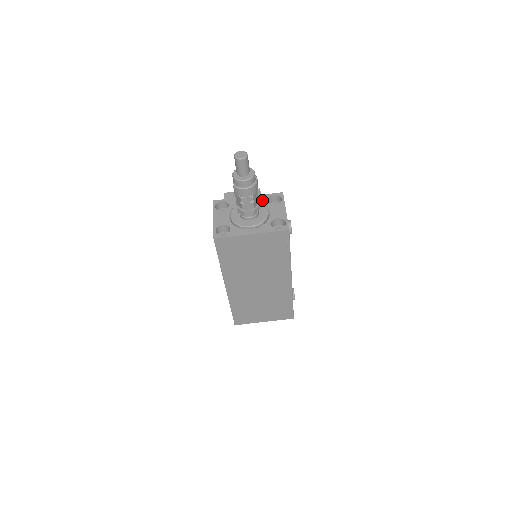
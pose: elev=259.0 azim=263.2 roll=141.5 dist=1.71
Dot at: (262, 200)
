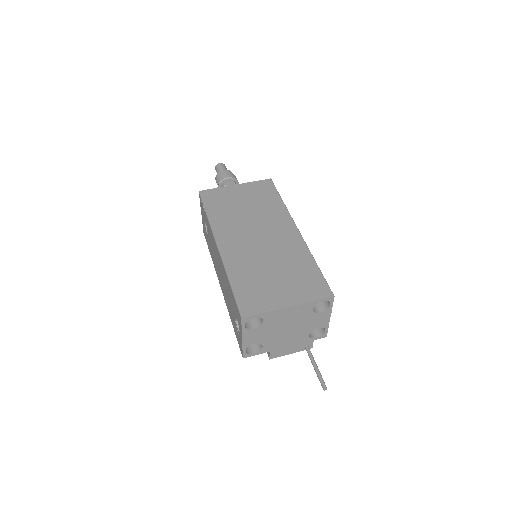
Dot at: occluded
